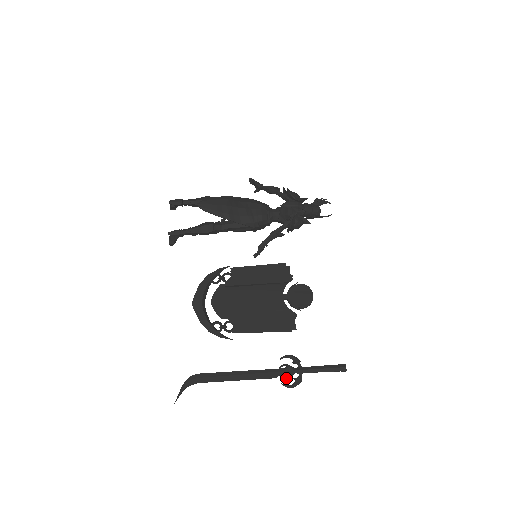
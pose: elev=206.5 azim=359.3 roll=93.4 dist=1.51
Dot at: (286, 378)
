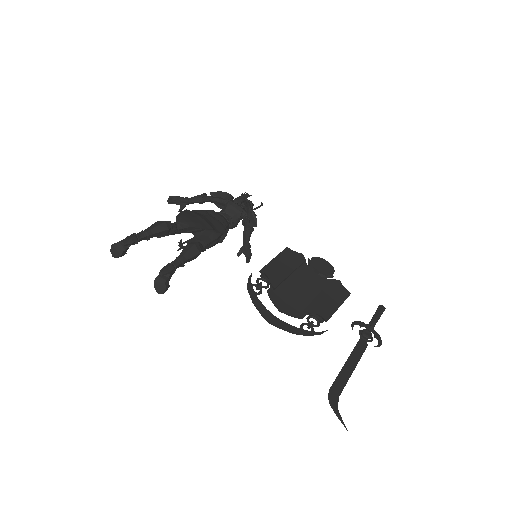
Dot at: (372, 340)
